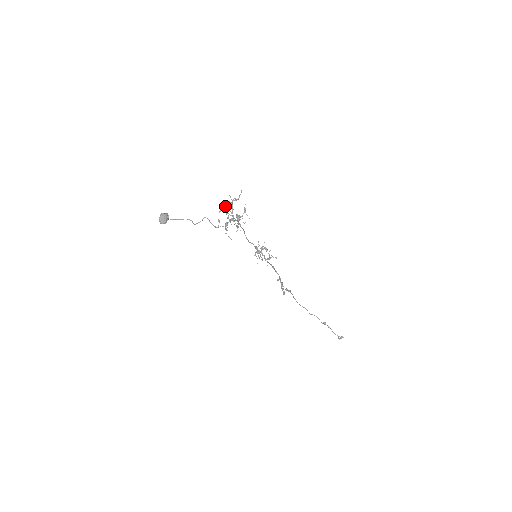
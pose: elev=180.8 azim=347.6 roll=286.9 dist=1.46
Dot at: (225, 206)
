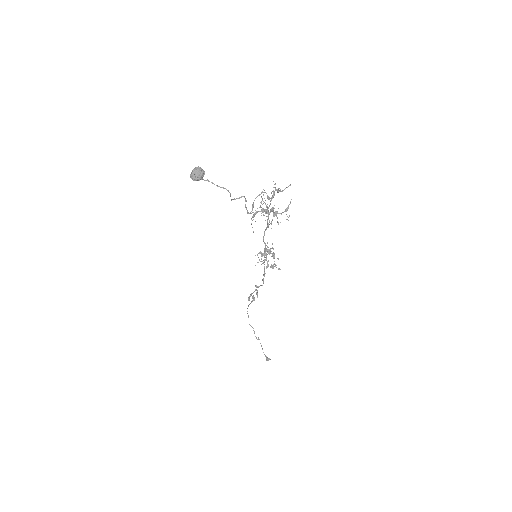
Dot at: occluded
